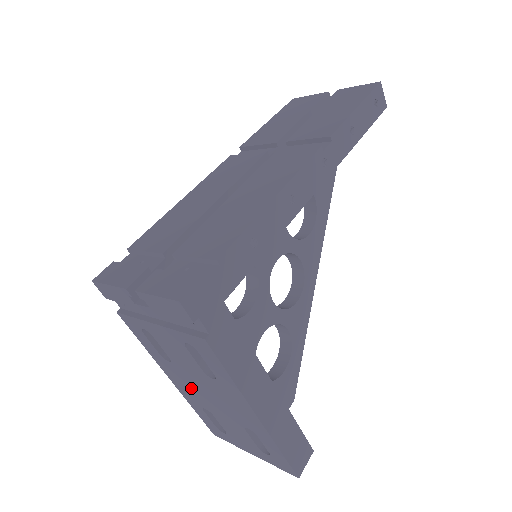
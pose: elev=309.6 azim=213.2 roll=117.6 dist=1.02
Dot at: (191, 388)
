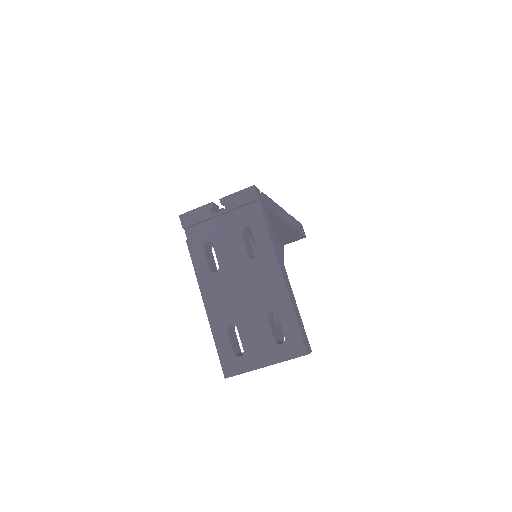
Dot at: (226, 298)
